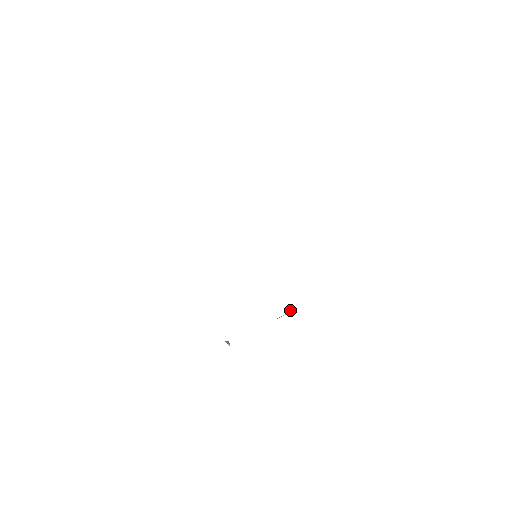
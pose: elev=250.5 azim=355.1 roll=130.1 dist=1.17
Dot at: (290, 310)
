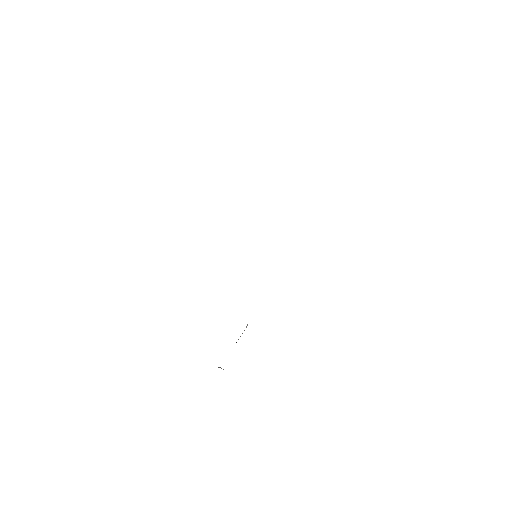
Dot at: occluded
